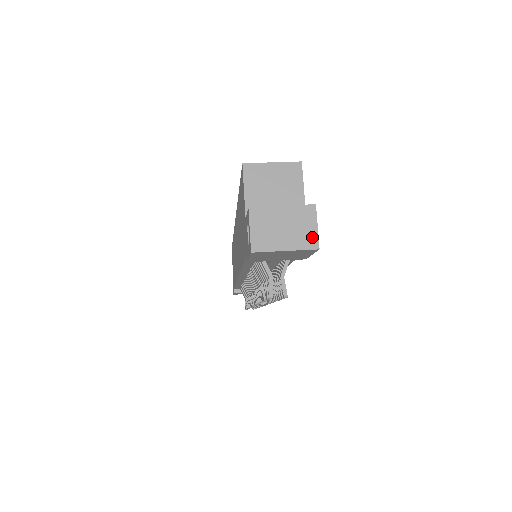
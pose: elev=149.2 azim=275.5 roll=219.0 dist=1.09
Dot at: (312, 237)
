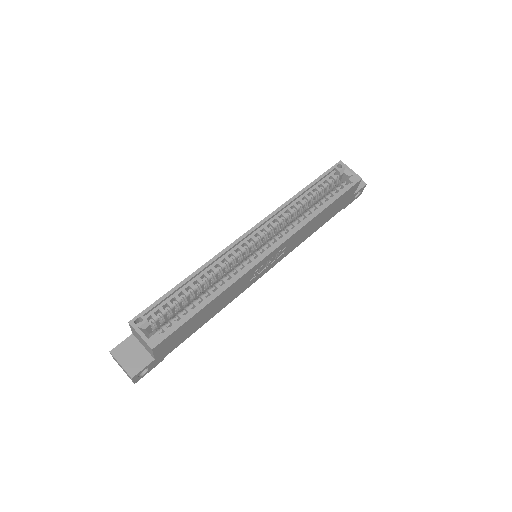
Dot at: occluded
